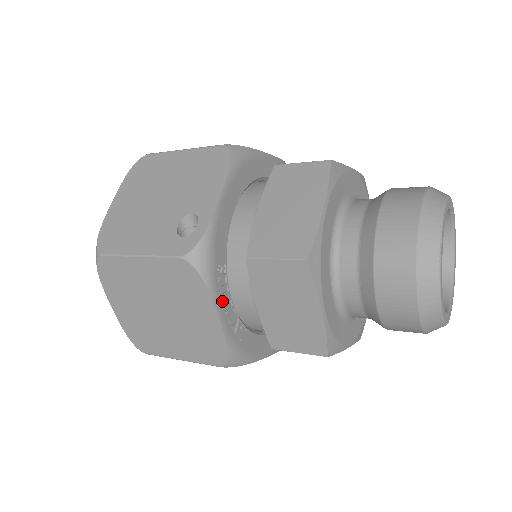
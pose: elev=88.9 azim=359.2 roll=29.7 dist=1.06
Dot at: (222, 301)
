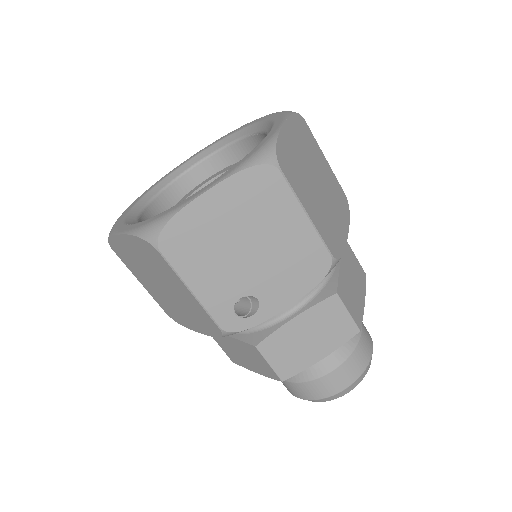
Dot at: occluded
